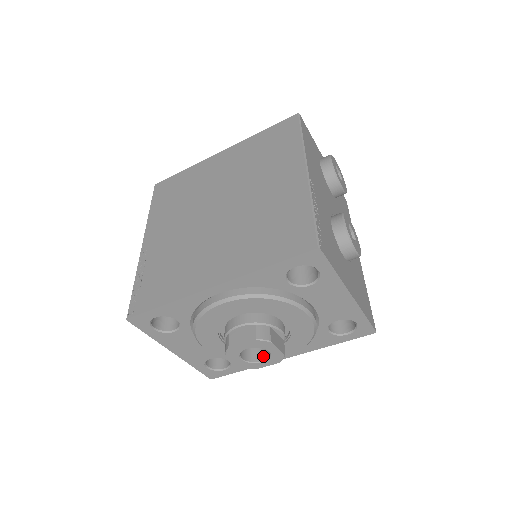
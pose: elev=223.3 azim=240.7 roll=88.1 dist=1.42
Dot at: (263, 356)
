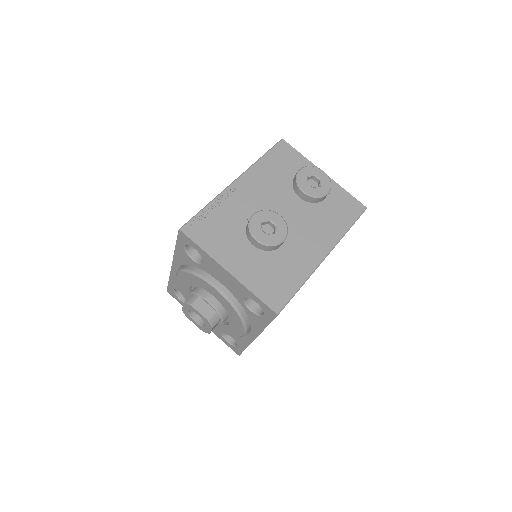
Dot at: occluded
